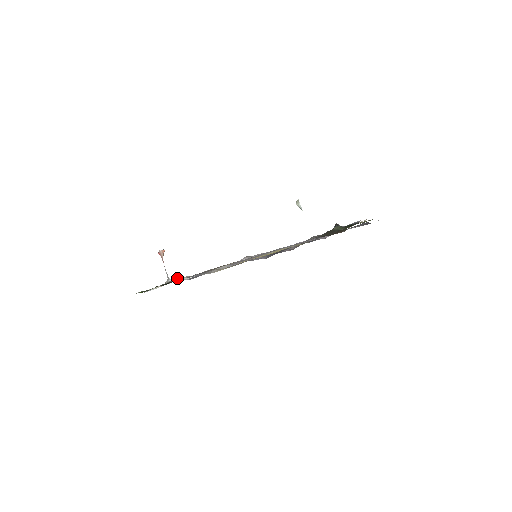
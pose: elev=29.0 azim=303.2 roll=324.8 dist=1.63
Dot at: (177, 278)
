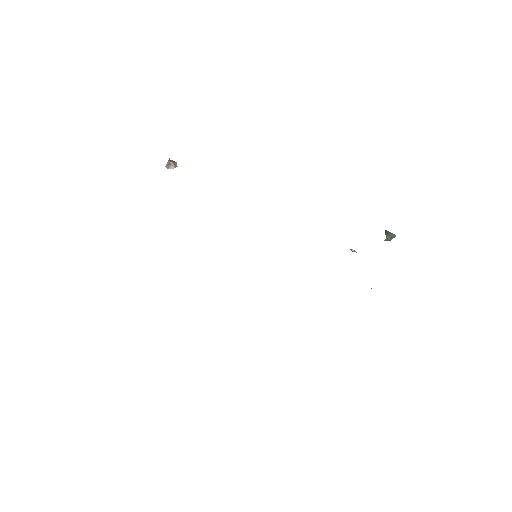
Dot at: occluded
